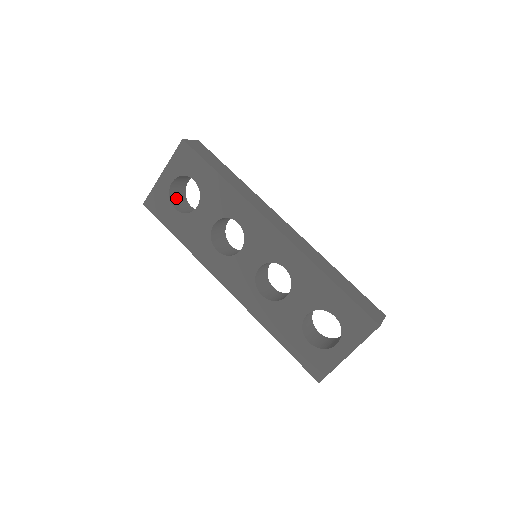
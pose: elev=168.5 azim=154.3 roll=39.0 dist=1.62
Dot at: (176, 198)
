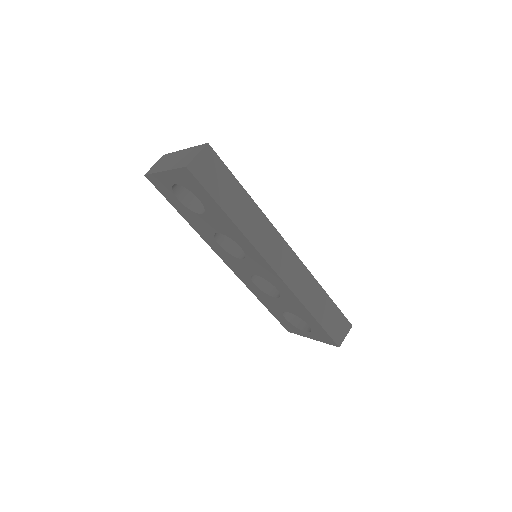
Dot at: occluded
